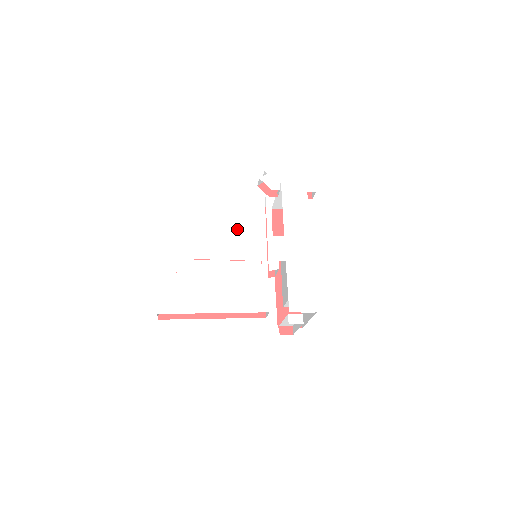
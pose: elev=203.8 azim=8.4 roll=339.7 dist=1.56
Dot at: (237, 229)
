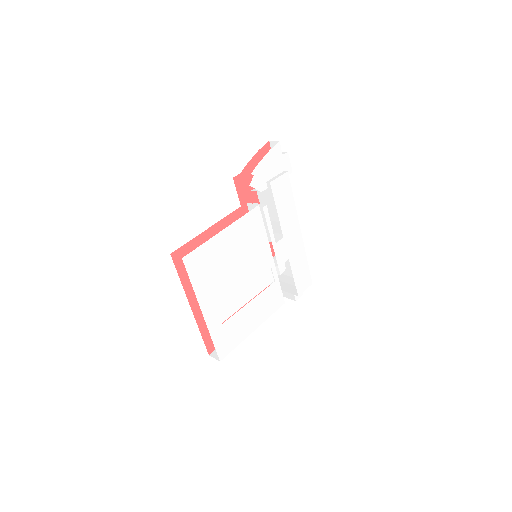
Dot at: (248, 252)
